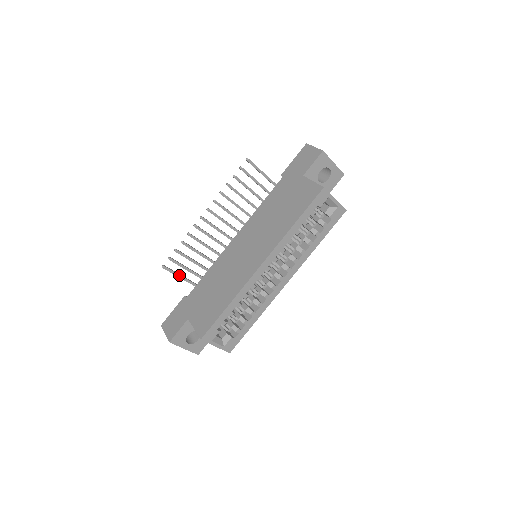
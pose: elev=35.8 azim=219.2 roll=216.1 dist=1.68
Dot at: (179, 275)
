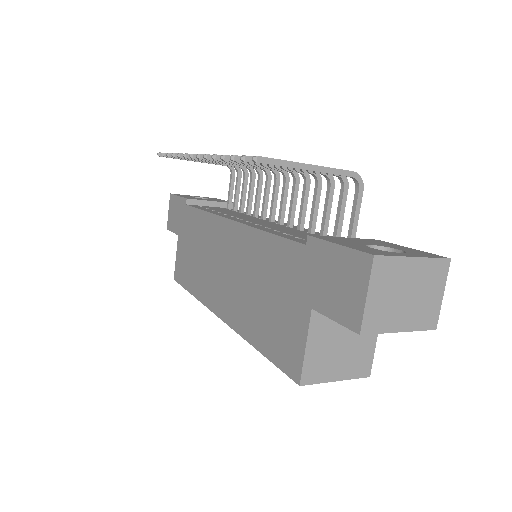
Dot at: occluded
